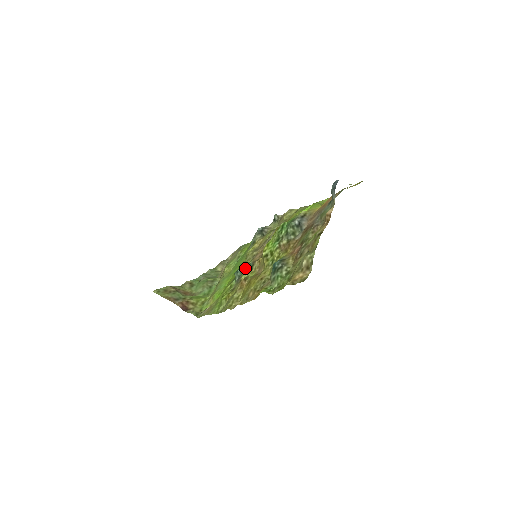
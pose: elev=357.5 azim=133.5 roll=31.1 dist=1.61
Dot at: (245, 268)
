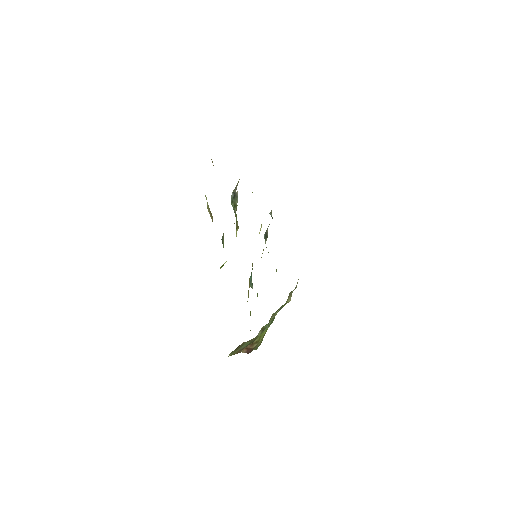
Dot at: (251, 273)
